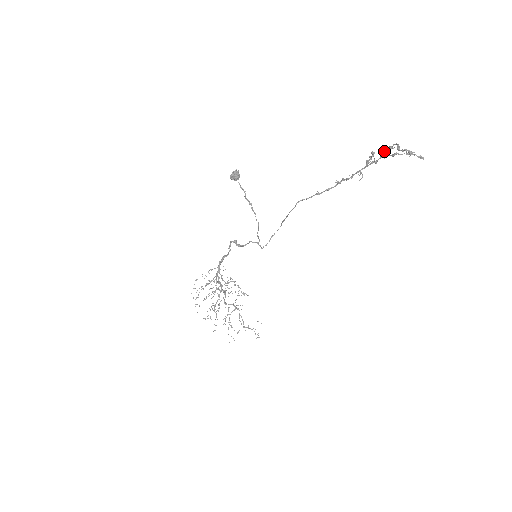
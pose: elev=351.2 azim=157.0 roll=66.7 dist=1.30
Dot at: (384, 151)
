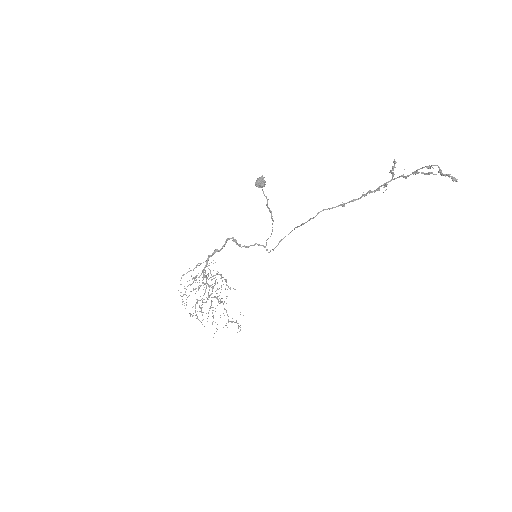
Dot at: (419, 169)
